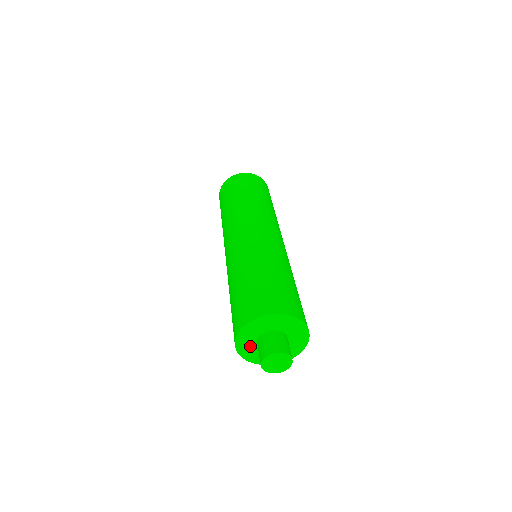
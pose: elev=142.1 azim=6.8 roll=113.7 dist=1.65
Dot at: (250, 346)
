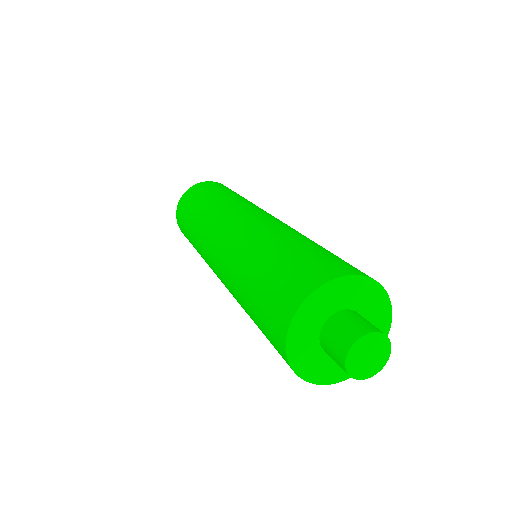
Dot at: (311, 355)
